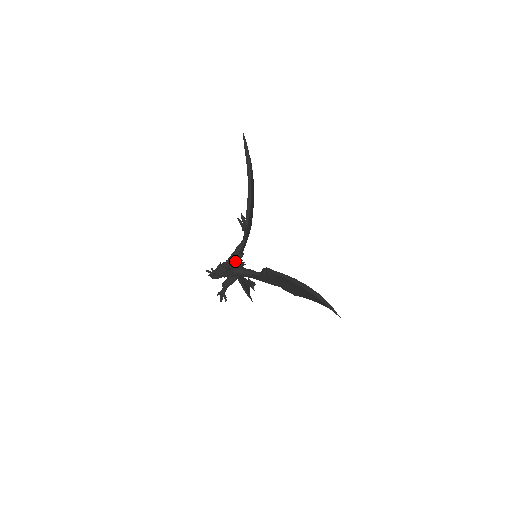
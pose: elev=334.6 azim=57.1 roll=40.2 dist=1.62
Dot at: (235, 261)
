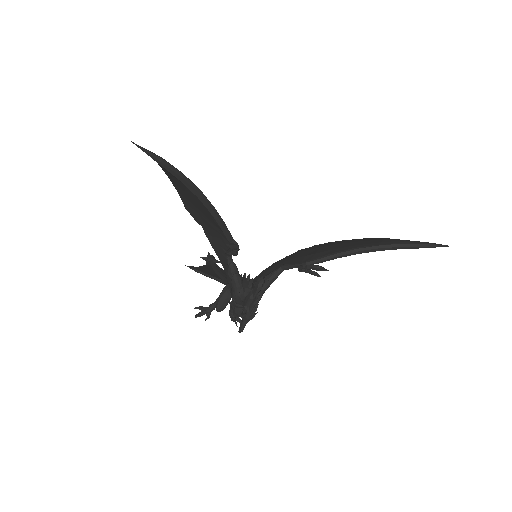
Dot at: (259, 292)
